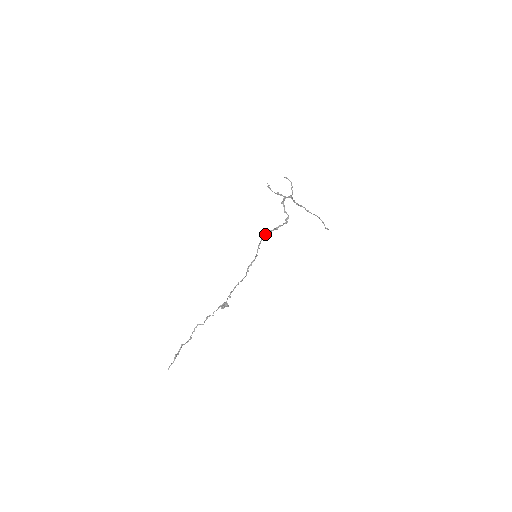
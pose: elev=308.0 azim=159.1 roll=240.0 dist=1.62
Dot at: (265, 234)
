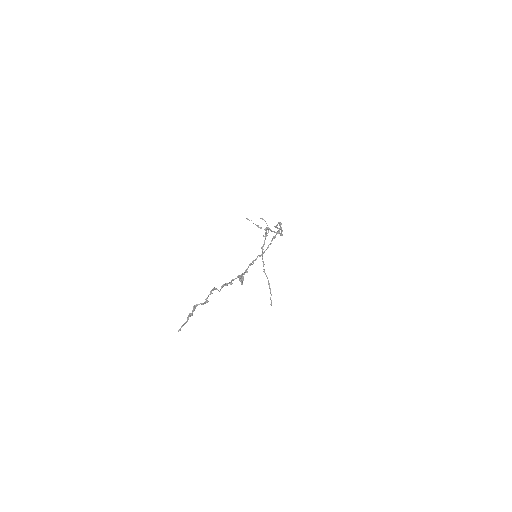
Dot at: (275, 226)
